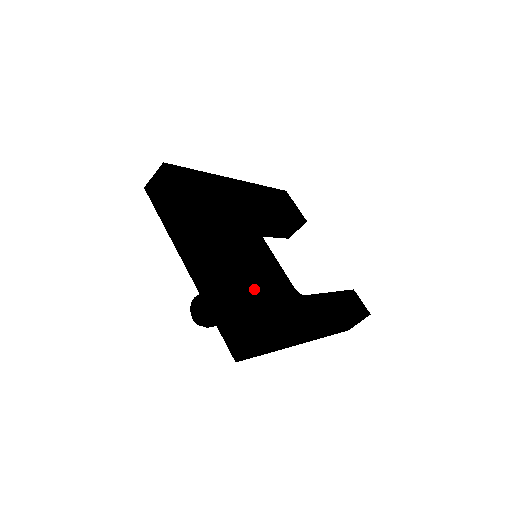
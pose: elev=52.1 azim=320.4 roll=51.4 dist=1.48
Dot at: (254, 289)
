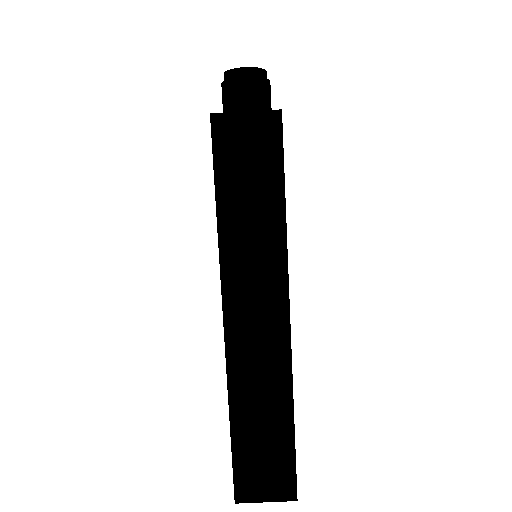
Dot at: occluded
